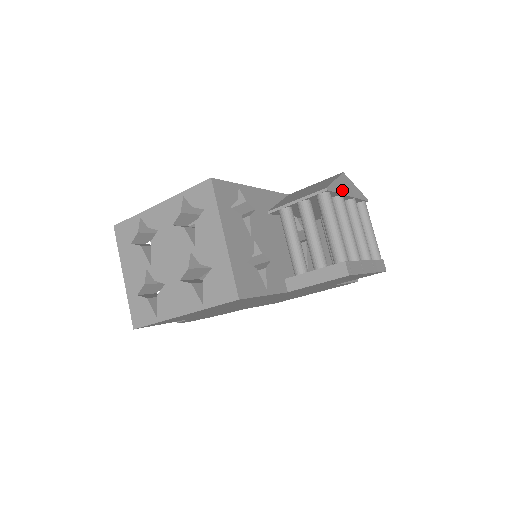
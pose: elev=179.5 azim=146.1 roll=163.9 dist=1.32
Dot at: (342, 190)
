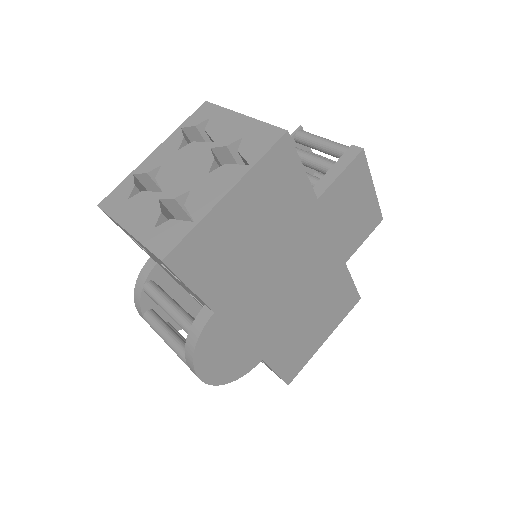
Dot at: (309, 151)
